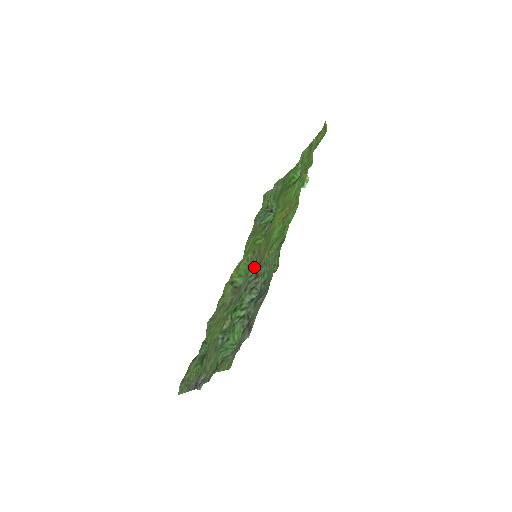
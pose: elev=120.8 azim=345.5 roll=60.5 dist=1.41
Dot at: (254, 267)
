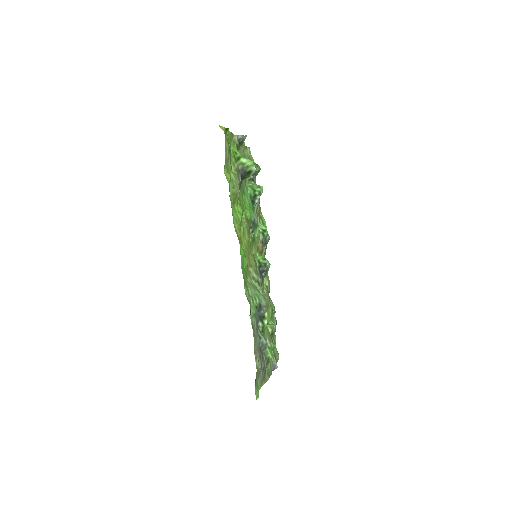
Dot at: occluded
